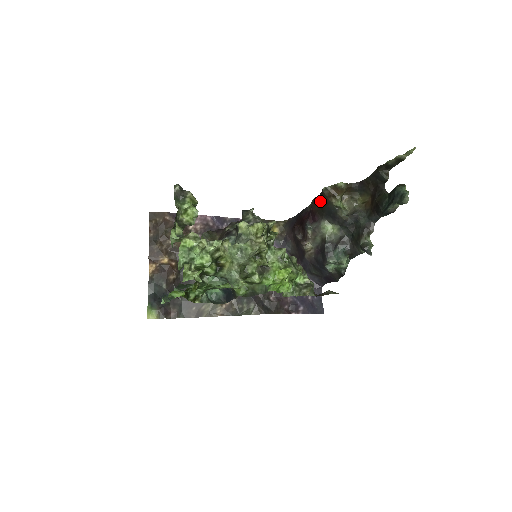
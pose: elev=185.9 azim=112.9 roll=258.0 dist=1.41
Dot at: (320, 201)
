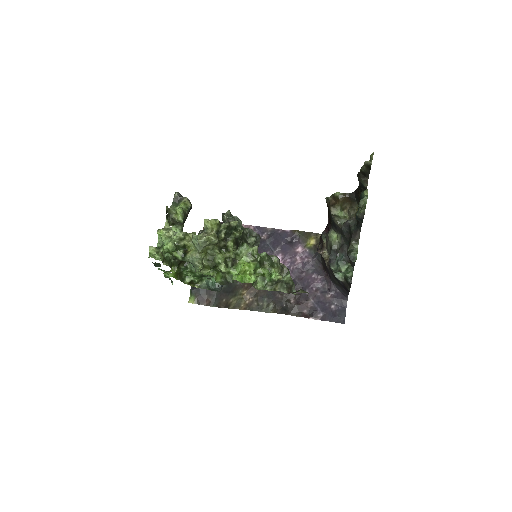
Dot at: occluded
